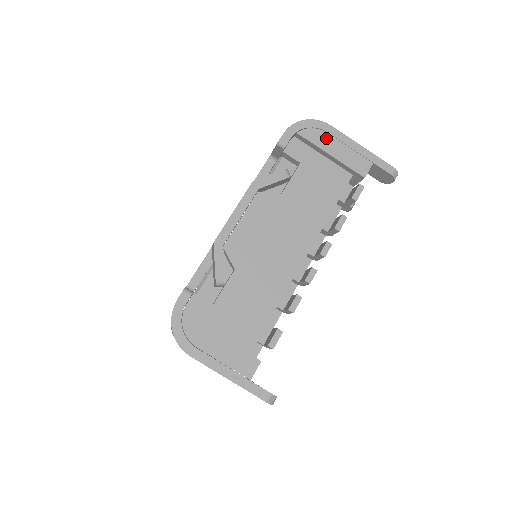
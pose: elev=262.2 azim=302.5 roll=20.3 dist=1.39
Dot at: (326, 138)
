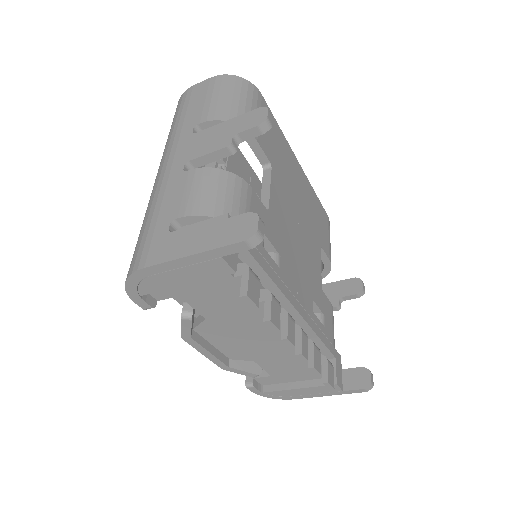
Dot at: (159, 279)
